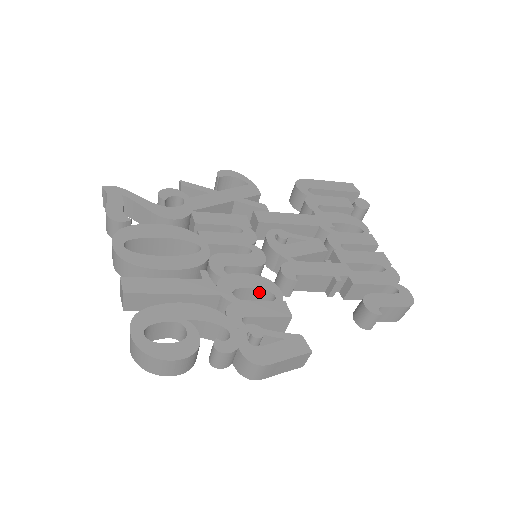
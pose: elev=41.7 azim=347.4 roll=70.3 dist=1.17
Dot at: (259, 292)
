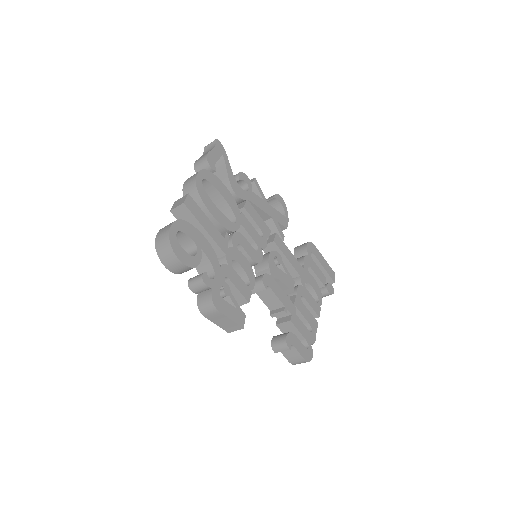
Dot at: (243, 274)
